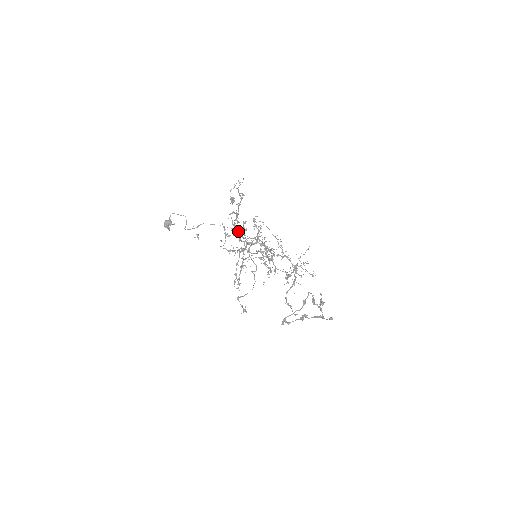
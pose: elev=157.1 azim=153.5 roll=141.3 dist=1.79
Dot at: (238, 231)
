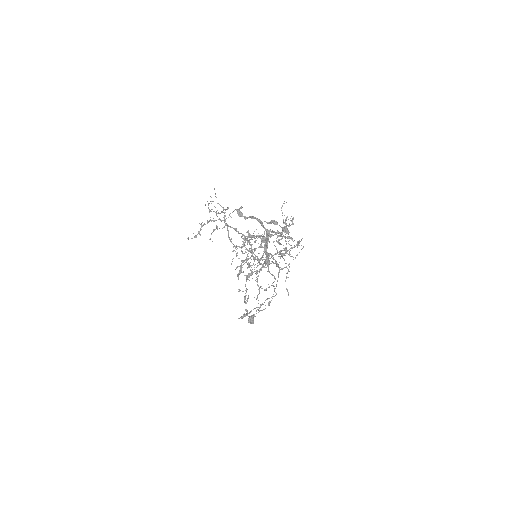
Dot at: occluded
